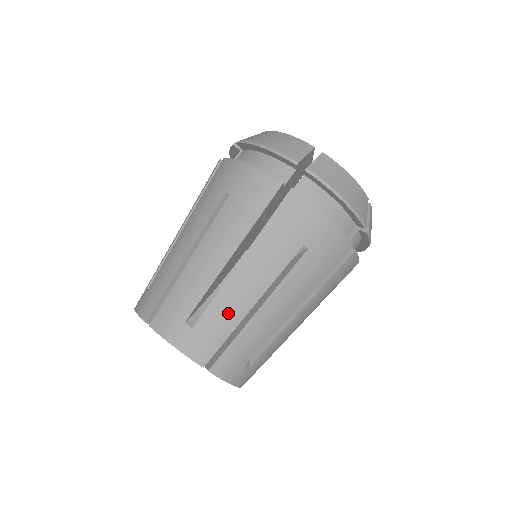
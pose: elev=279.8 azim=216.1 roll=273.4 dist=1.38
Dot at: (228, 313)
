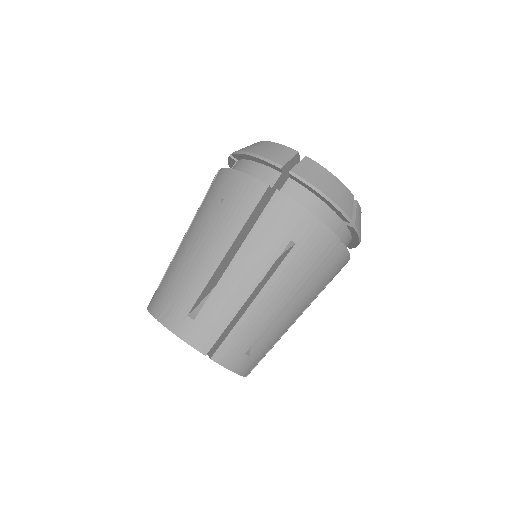
Dot at: (275, 339)
